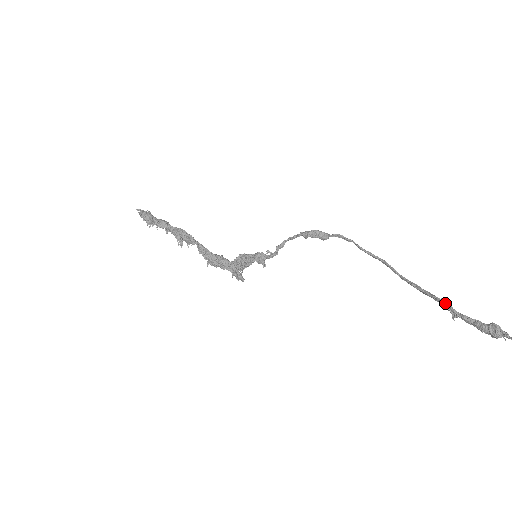
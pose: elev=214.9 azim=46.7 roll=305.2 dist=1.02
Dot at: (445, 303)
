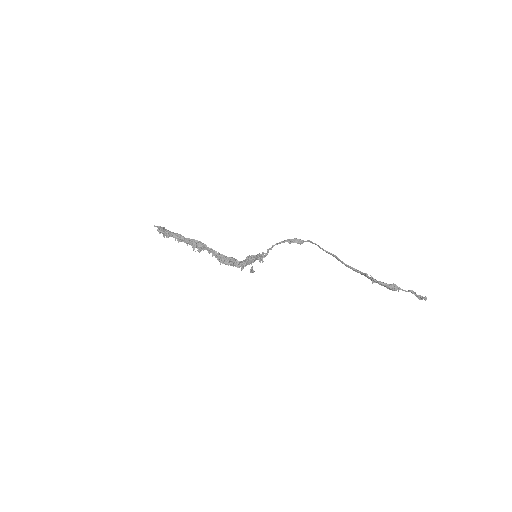
Dot at: occluded
